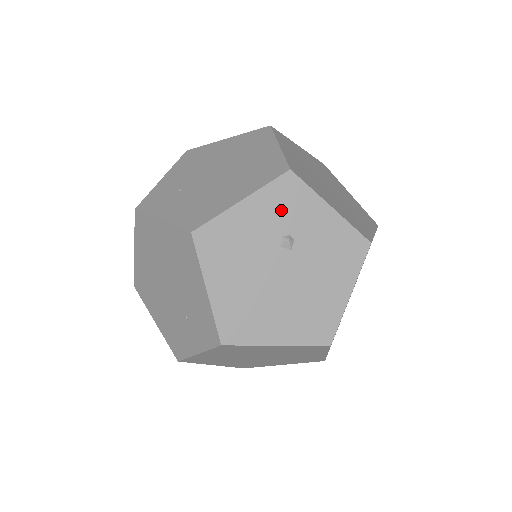
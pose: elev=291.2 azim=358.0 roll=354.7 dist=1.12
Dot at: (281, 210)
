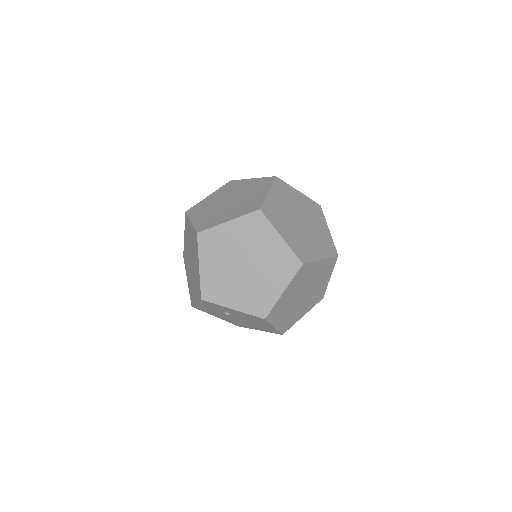
Dot at: (214, 307)
